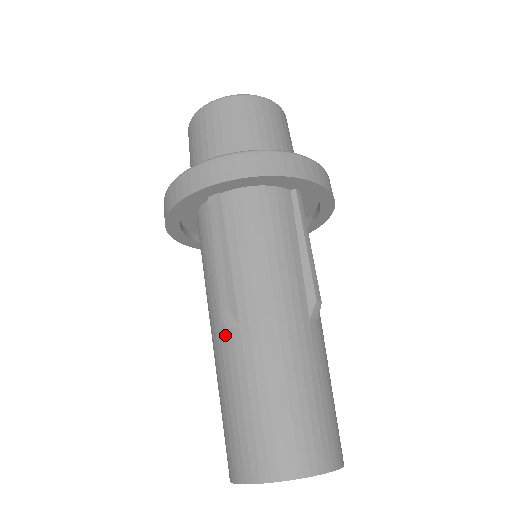
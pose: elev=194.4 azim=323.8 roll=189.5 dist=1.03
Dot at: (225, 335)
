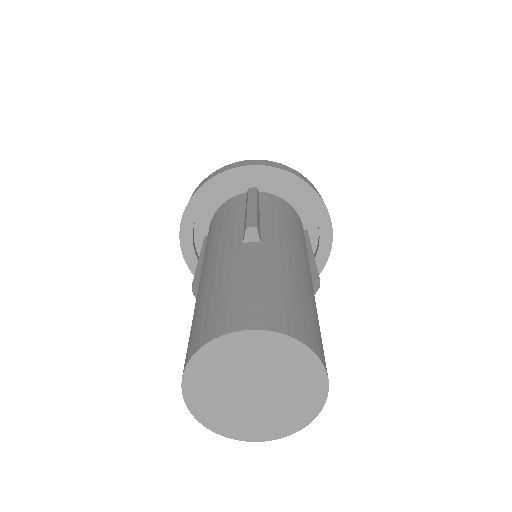
Dot at: occluded
